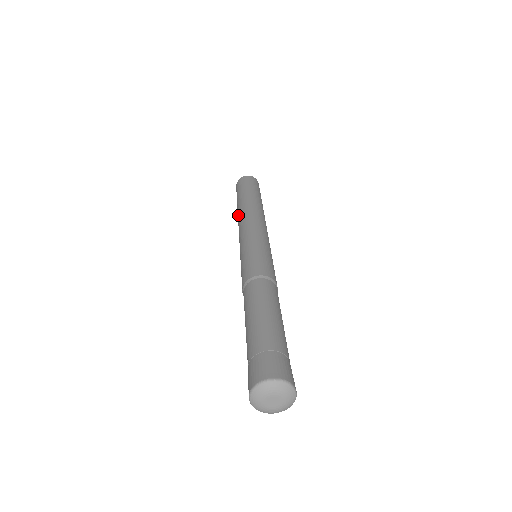
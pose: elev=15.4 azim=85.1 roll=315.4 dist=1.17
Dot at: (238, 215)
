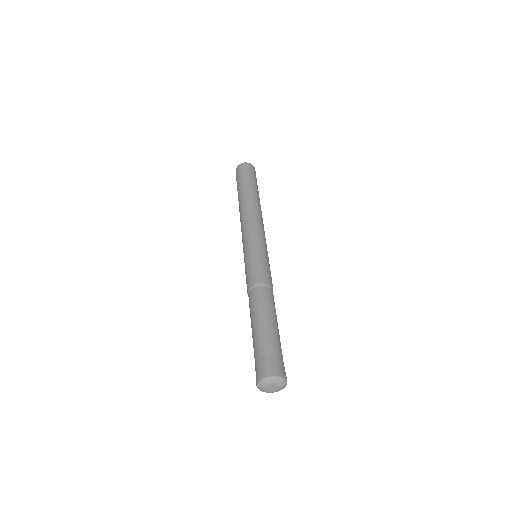
Dot at: (239, 210)
